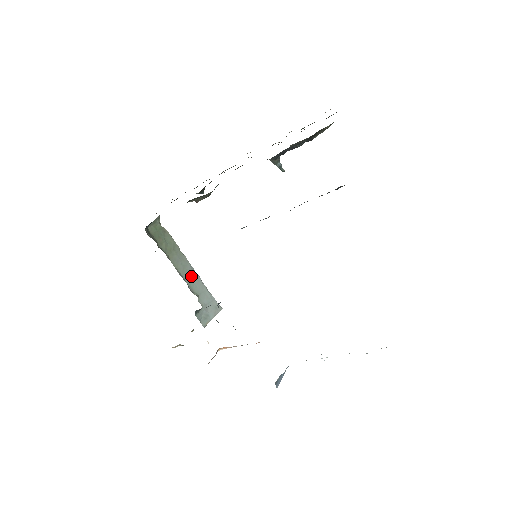
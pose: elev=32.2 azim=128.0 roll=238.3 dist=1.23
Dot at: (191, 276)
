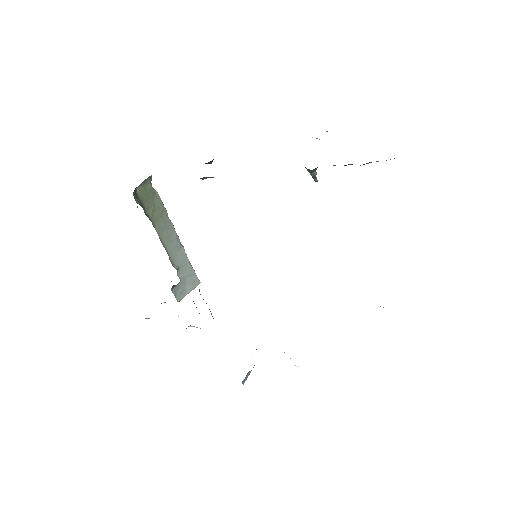
Dot at: (175, 247)
